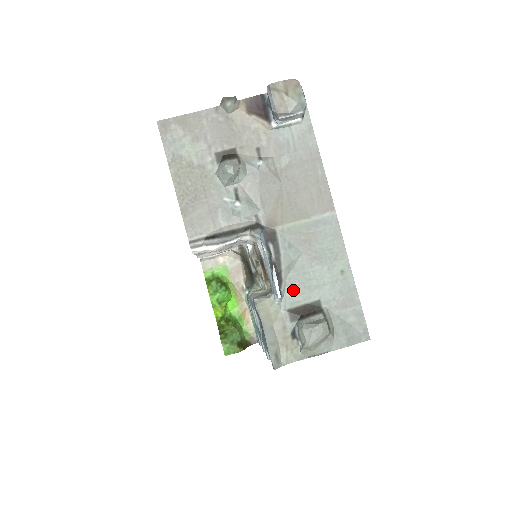
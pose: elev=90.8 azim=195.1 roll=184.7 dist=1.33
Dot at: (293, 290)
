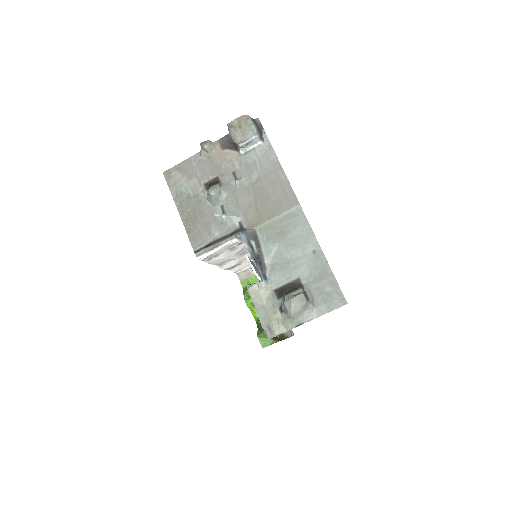
Dot at: (276, 274)
